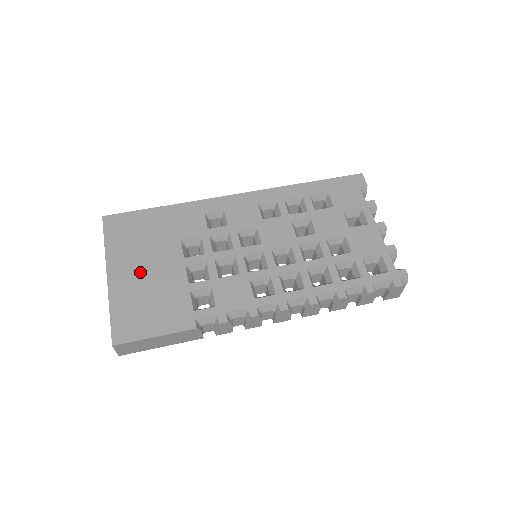
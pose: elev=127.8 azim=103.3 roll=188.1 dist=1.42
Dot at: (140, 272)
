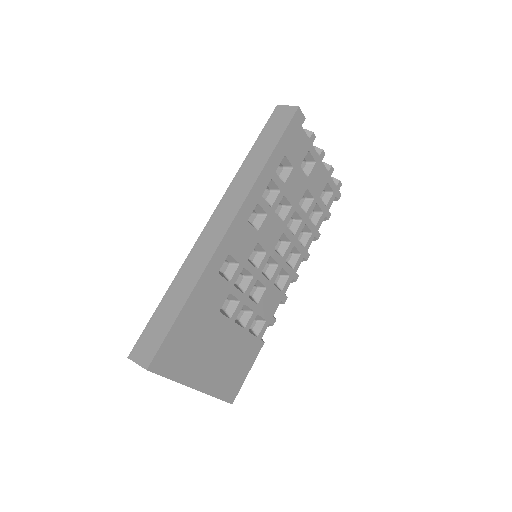
Dot at: (212, 361)
